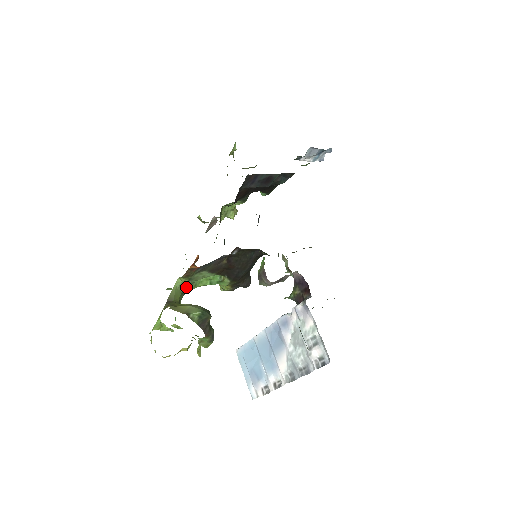
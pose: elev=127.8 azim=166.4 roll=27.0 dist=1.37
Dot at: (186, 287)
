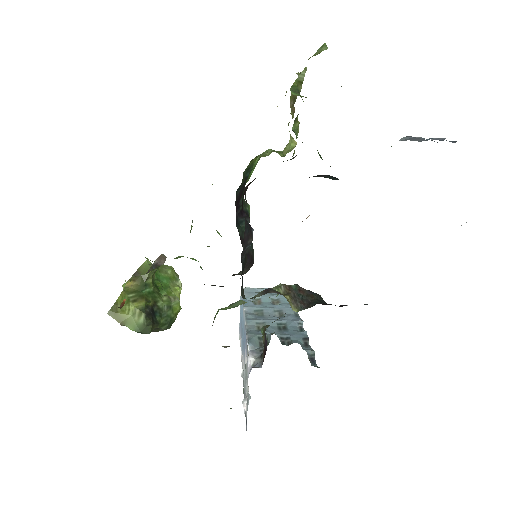
Dot at: occluded
